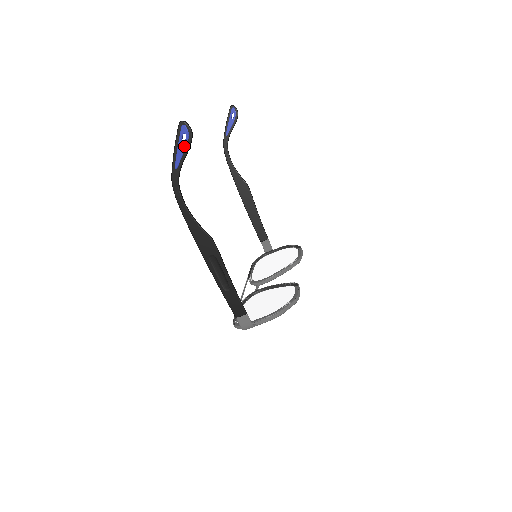
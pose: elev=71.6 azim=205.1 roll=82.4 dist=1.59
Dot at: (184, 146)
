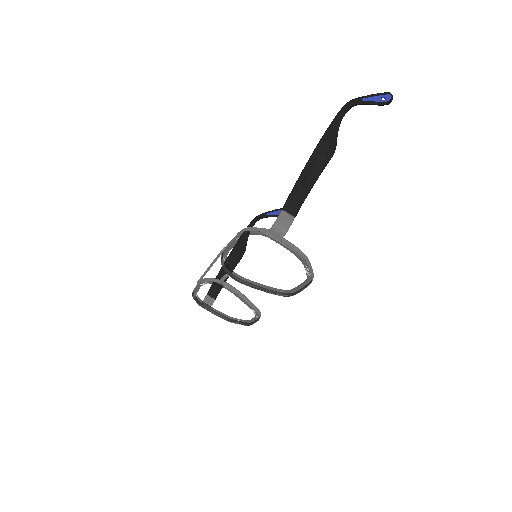
Dot at: (380, 100)
